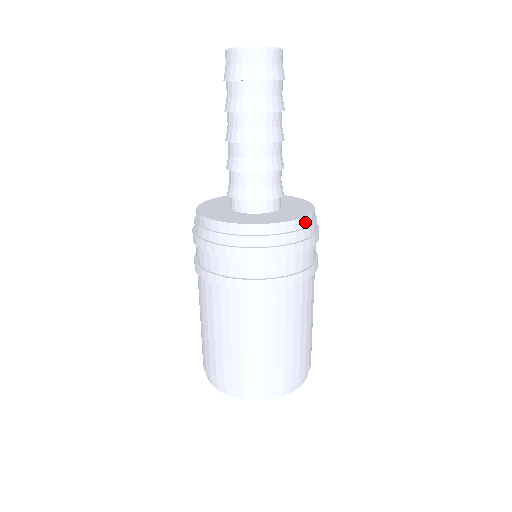
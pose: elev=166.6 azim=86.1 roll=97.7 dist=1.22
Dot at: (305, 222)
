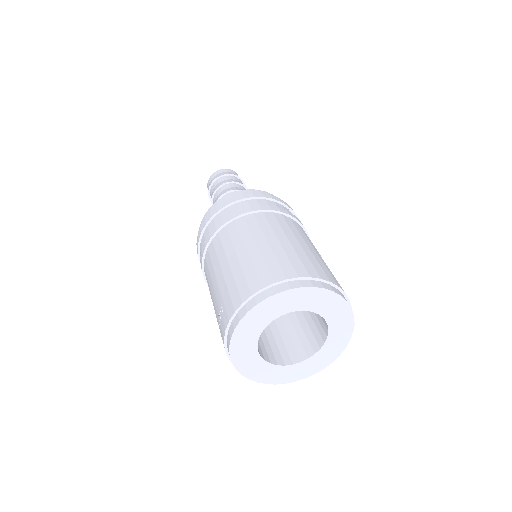
Dot at: occluded
